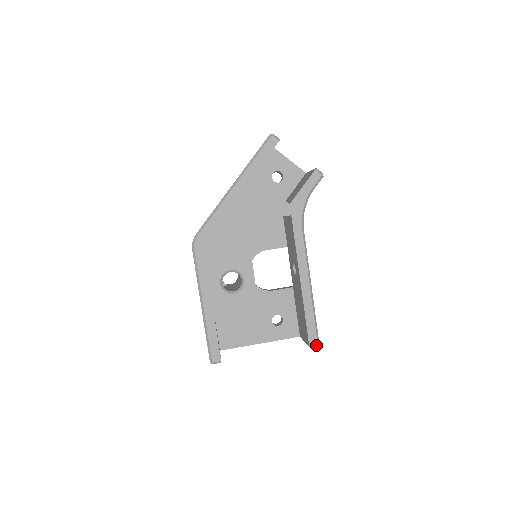
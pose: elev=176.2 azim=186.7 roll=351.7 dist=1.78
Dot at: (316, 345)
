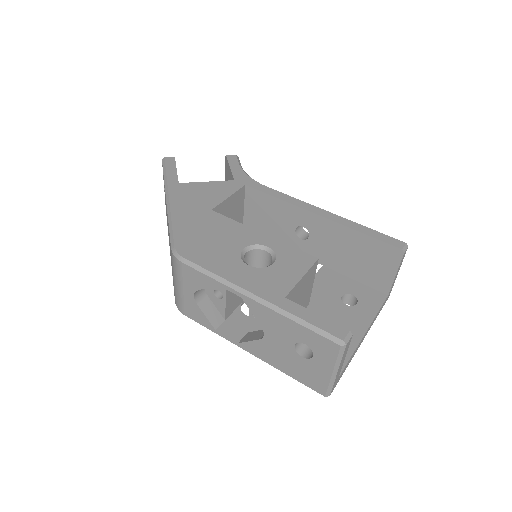
Dot at: (407, 247)
